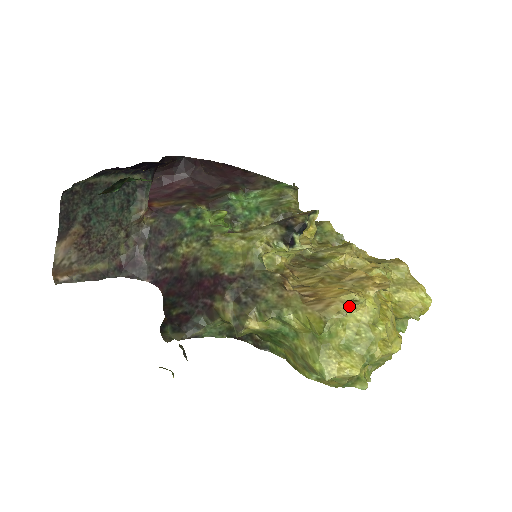
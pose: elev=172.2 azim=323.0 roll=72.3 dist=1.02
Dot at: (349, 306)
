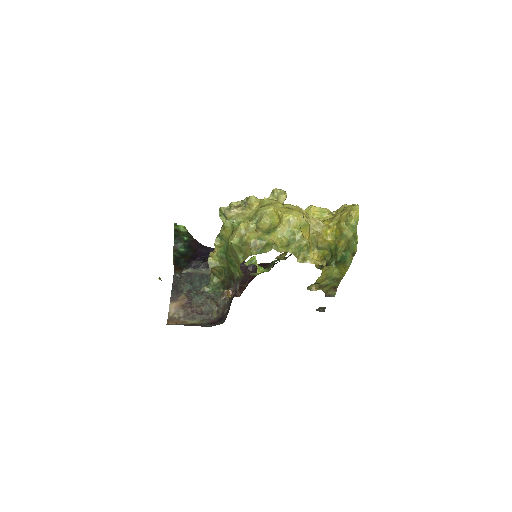
Dot at: (250, 207)
